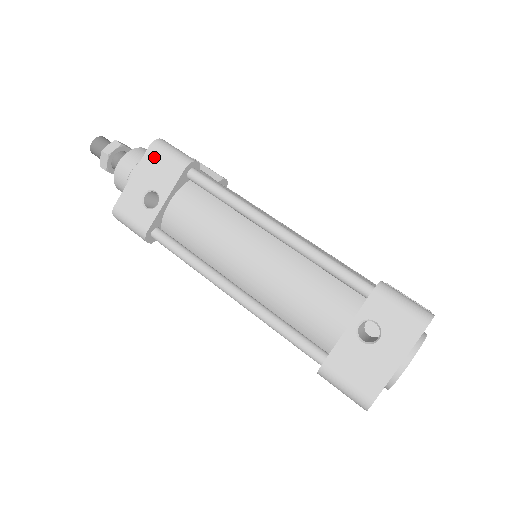
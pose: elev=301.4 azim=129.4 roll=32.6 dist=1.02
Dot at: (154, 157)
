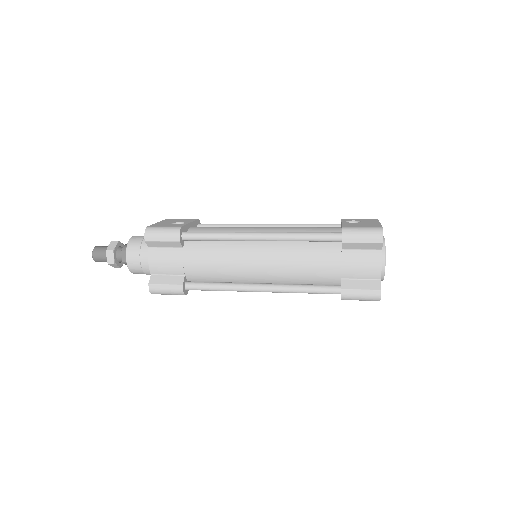
Dot at: (173, 219)
